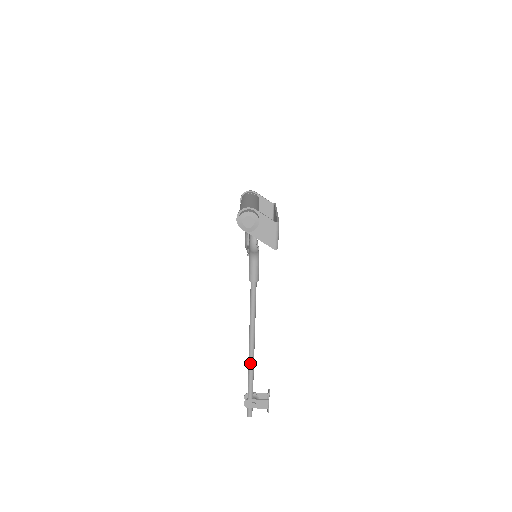
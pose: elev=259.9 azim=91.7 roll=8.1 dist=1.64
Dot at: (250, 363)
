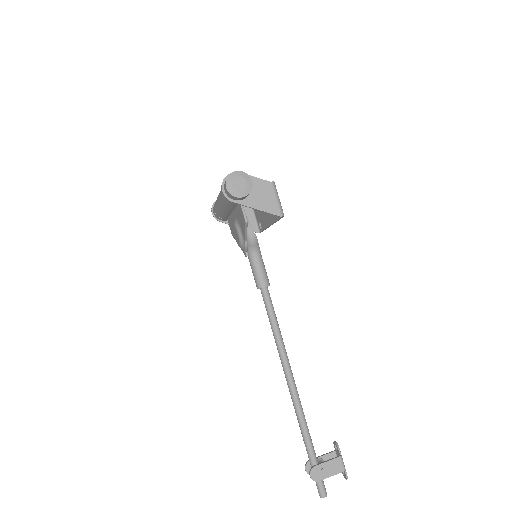
Dot at: (297, 408)
